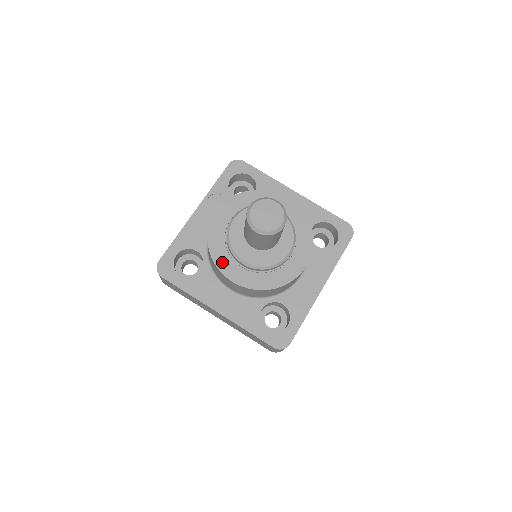
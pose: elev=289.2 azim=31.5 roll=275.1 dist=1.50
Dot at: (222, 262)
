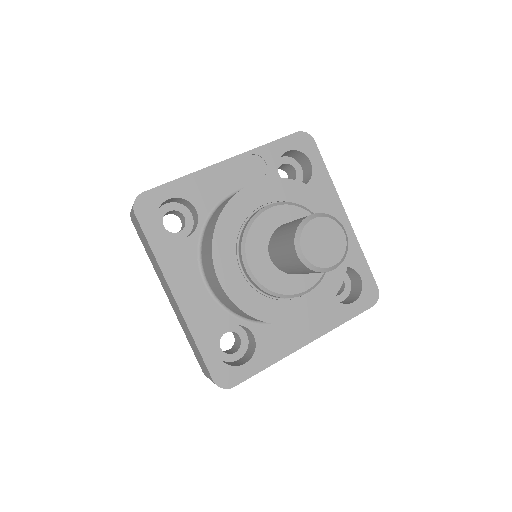
Dot at: (222, 250)
